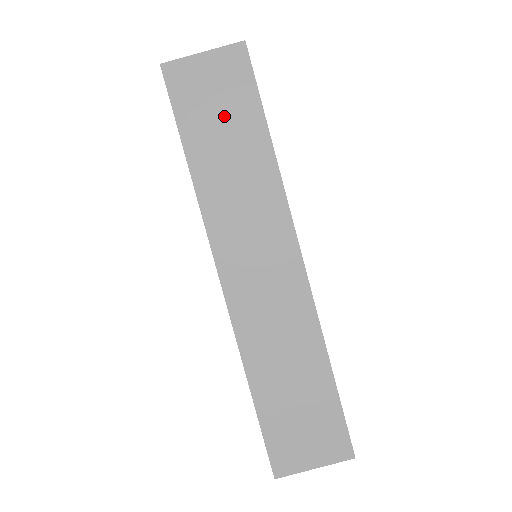
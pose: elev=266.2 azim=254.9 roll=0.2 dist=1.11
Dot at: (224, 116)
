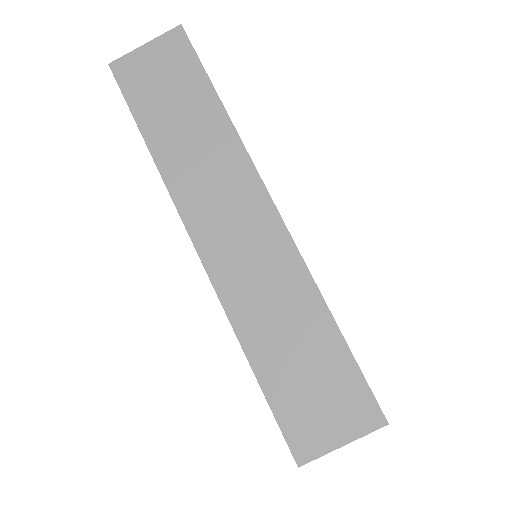
Dot at: (173, 93)
